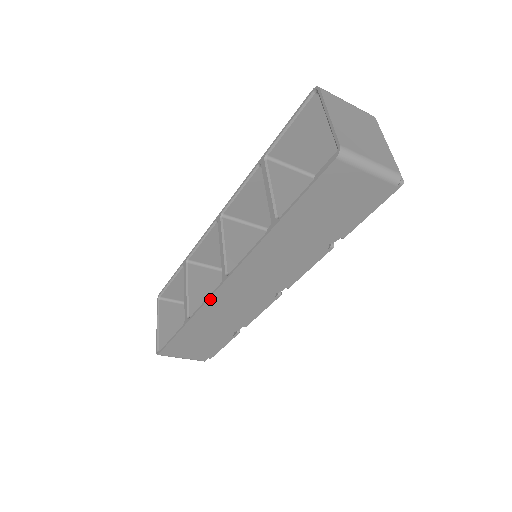
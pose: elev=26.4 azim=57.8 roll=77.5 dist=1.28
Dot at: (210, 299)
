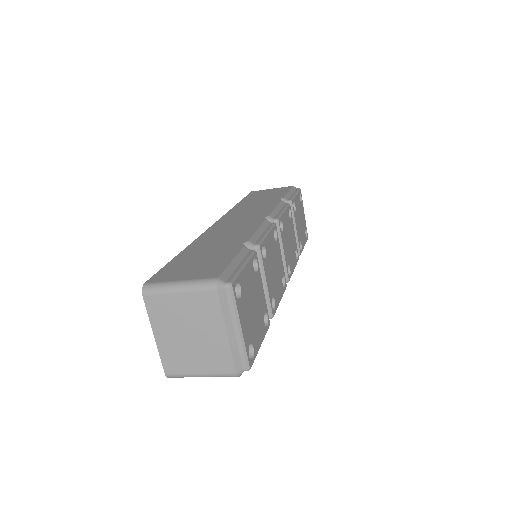
Dot at: occluded
